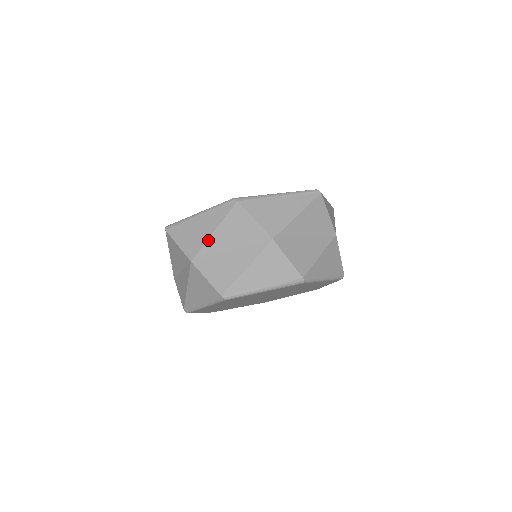
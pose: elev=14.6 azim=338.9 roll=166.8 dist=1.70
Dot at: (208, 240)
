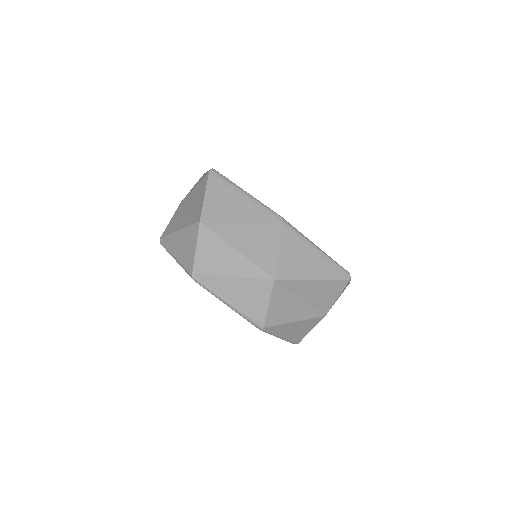
Dot at: (190, 192)
